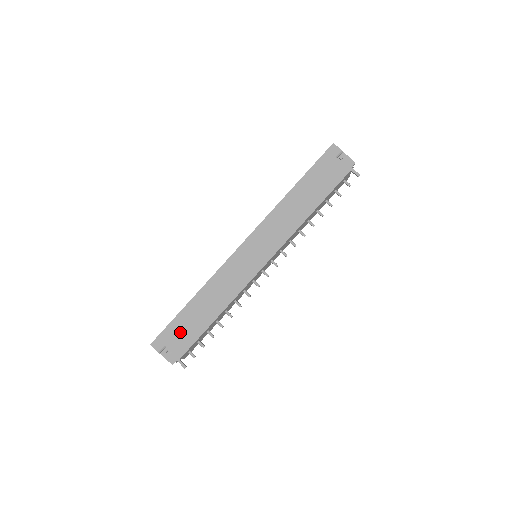
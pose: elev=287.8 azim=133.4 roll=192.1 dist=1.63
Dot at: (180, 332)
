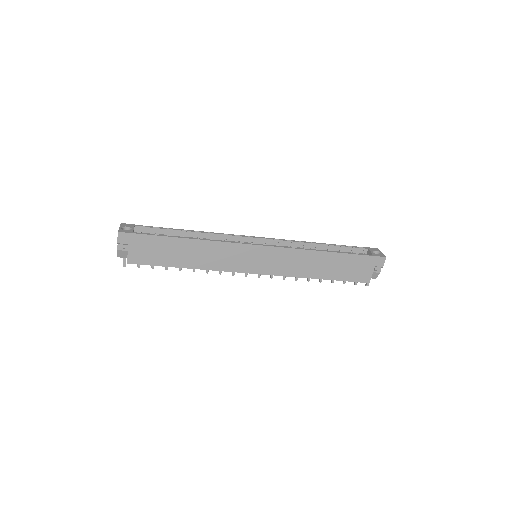
Dot at: (150, 248)
